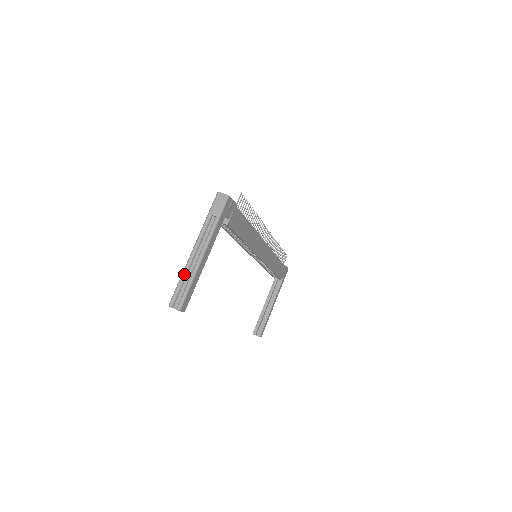
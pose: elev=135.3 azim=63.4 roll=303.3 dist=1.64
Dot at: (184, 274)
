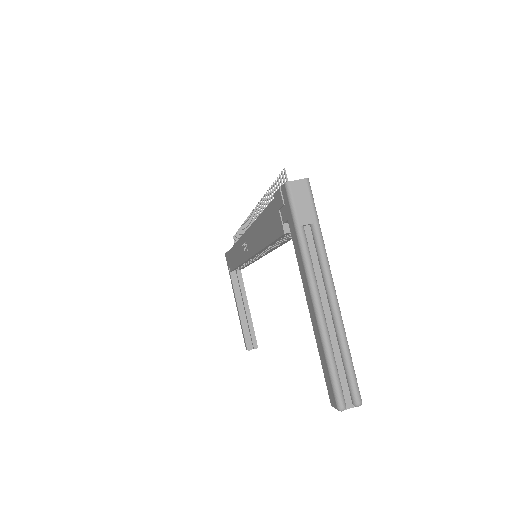
Dot at: (329, 346)
